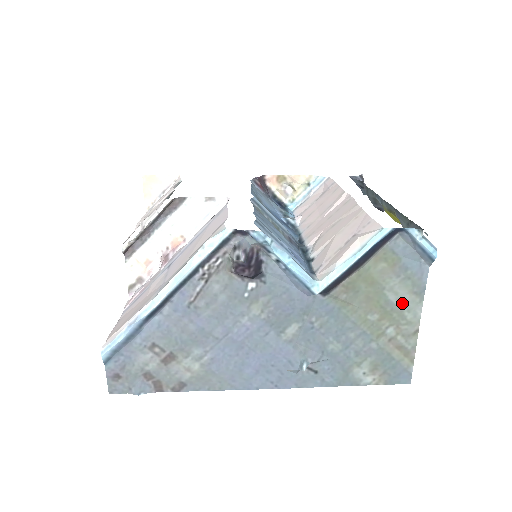
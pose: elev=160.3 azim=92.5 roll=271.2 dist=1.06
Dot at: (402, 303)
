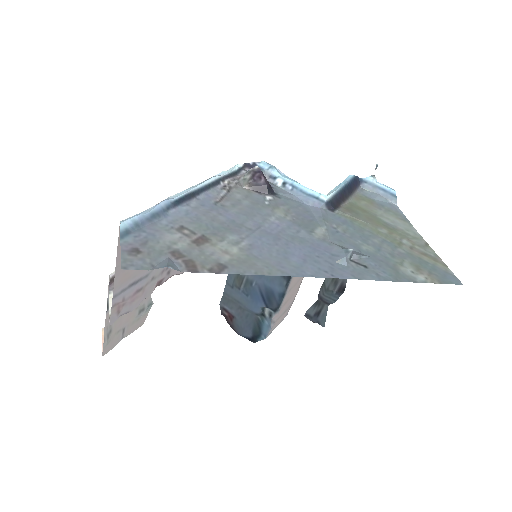
Dot at: (398, 225)
